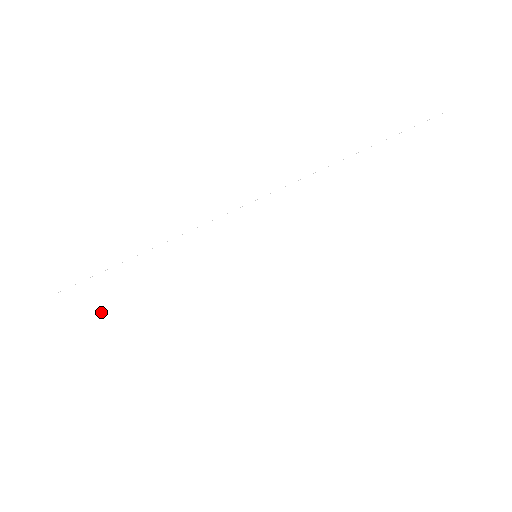
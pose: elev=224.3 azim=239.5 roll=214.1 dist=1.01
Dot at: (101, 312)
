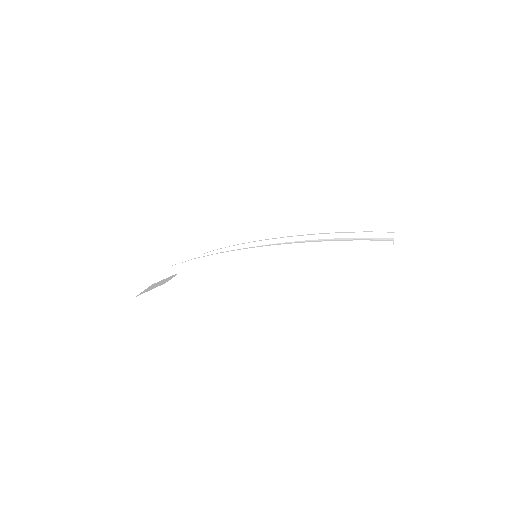
Dot at: occluded
